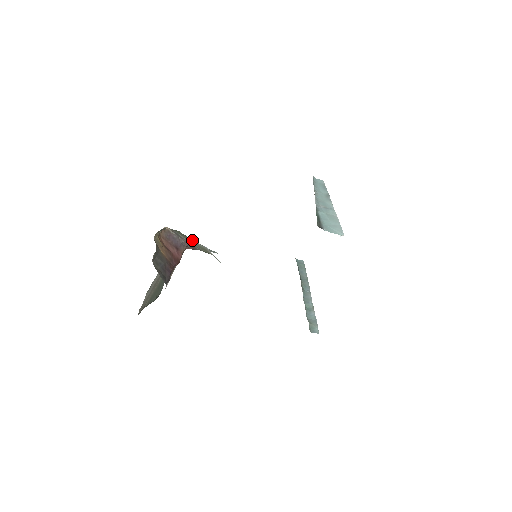
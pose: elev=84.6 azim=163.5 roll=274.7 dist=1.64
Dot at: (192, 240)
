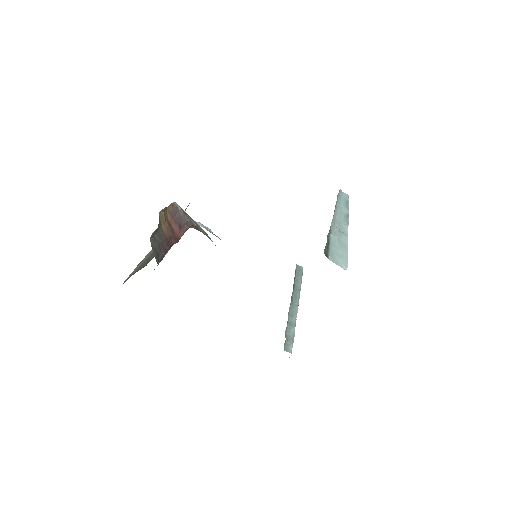
Dot at: (197, 224)
